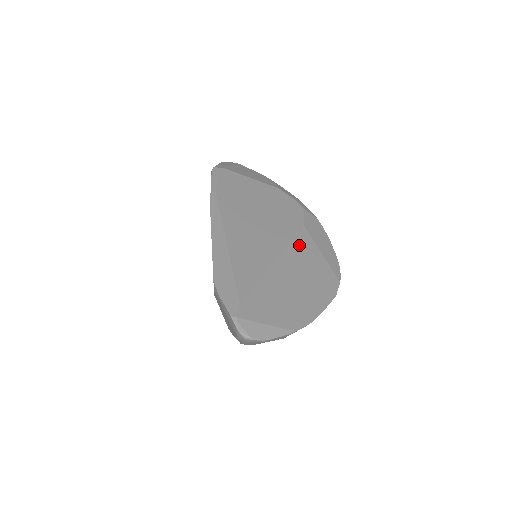
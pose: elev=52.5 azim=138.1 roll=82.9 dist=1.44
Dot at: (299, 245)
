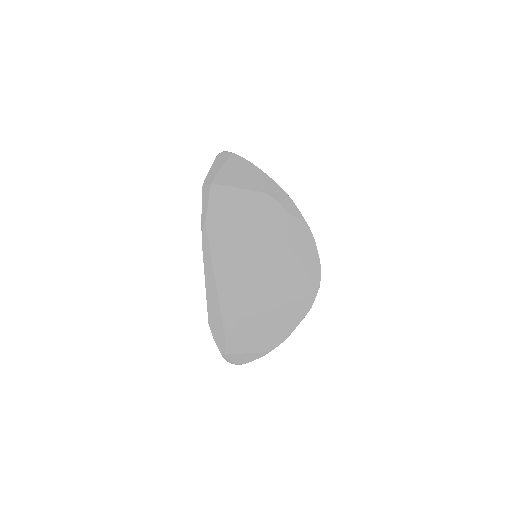
Dot at: (279, 267)
